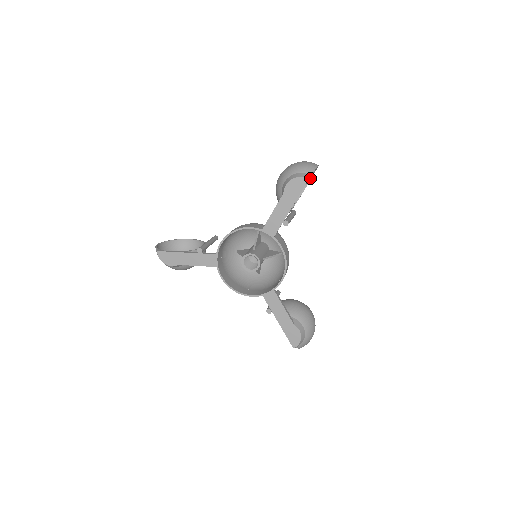
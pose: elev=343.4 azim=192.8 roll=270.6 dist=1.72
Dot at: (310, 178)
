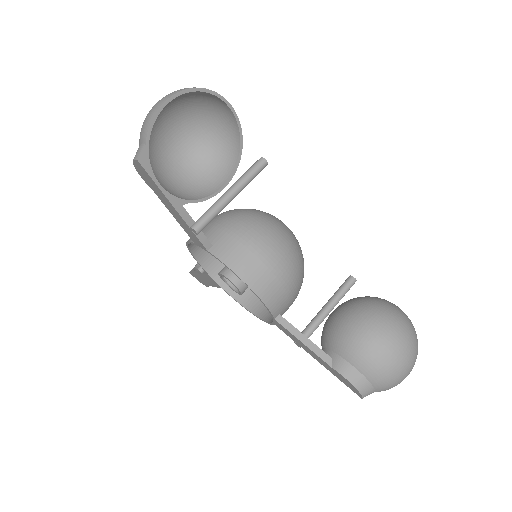
Dot at: occluded
